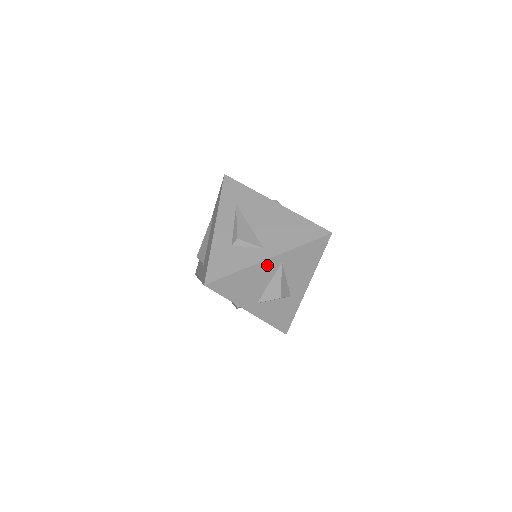
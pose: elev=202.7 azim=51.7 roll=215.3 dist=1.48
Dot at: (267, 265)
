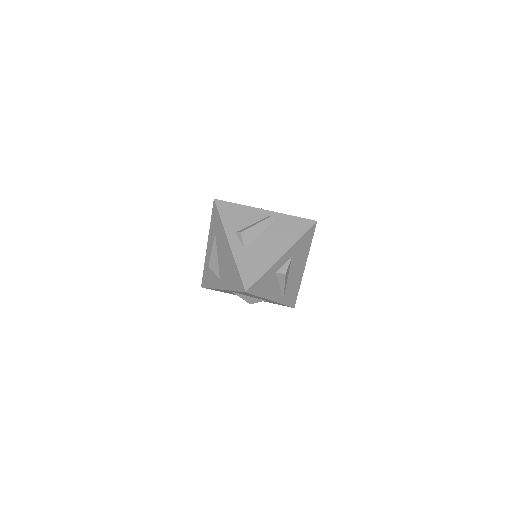
Dot at: (224, 290)
